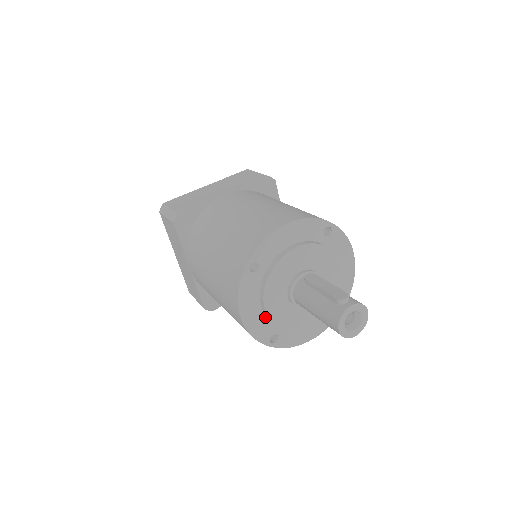
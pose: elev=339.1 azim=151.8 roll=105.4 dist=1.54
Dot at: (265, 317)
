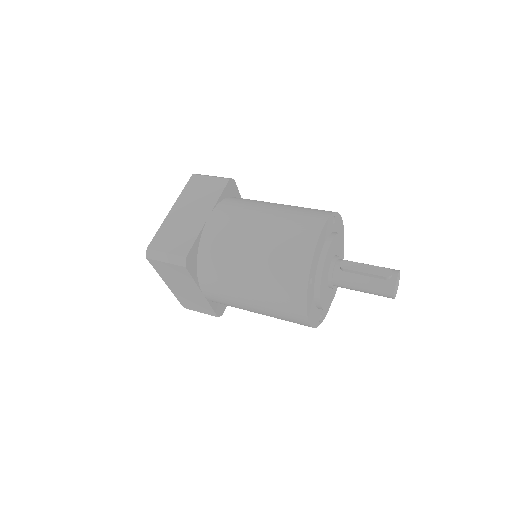
Dot at: (316, 309)
